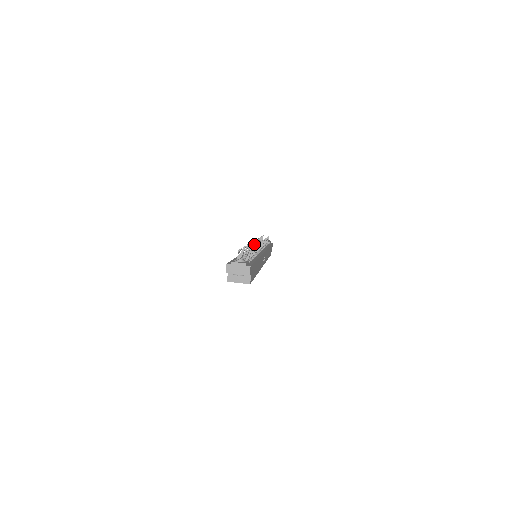
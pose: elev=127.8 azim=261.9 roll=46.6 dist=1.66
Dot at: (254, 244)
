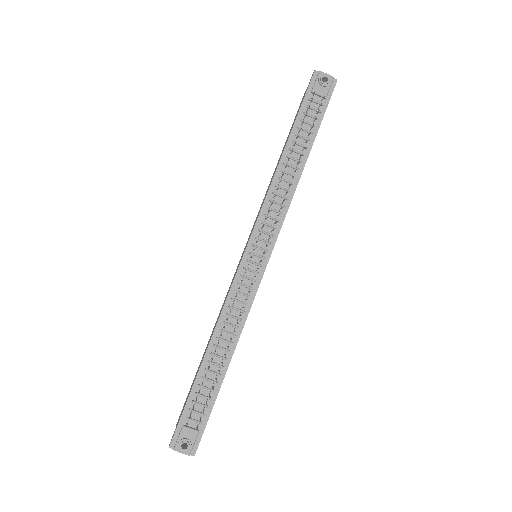
Dot at: (257, 242)
